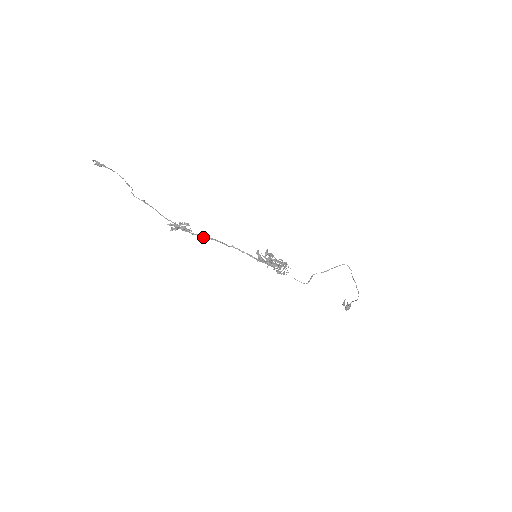
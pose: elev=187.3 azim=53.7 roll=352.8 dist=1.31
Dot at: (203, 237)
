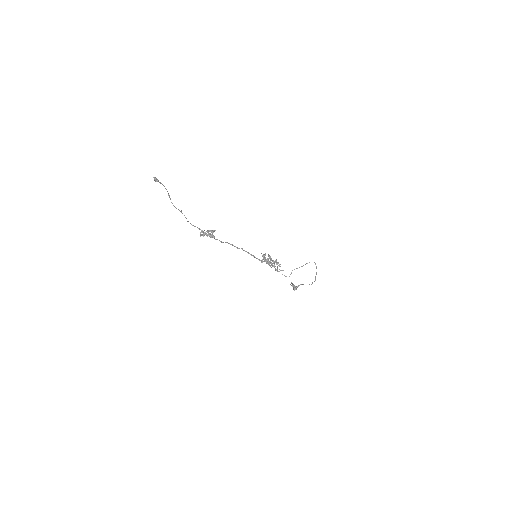
Dot at: (223, 242)
